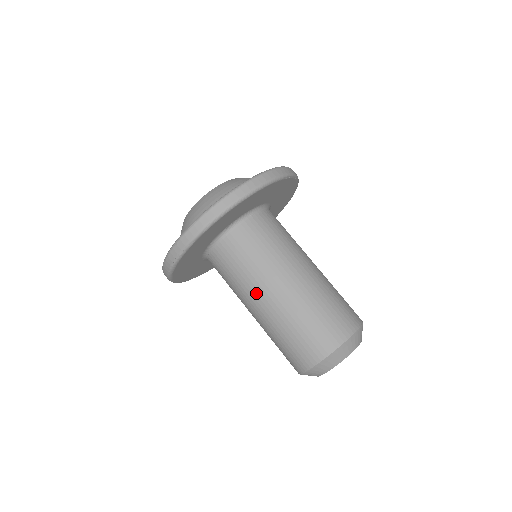
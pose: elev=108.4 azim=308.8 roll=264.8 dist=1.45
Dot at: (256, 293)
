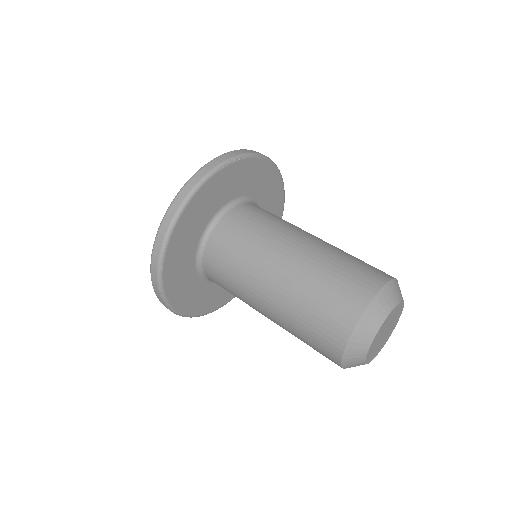
Dot at: (254, 301)
